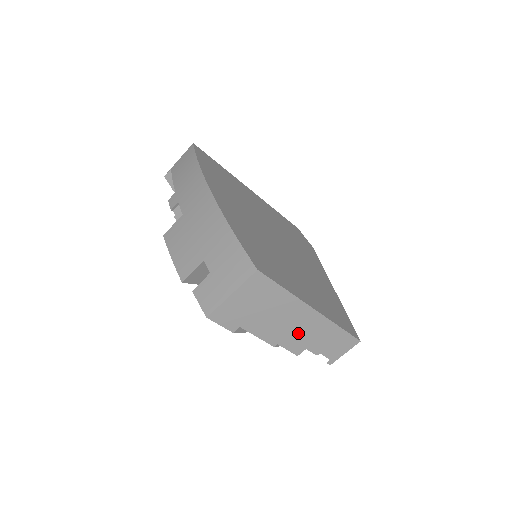
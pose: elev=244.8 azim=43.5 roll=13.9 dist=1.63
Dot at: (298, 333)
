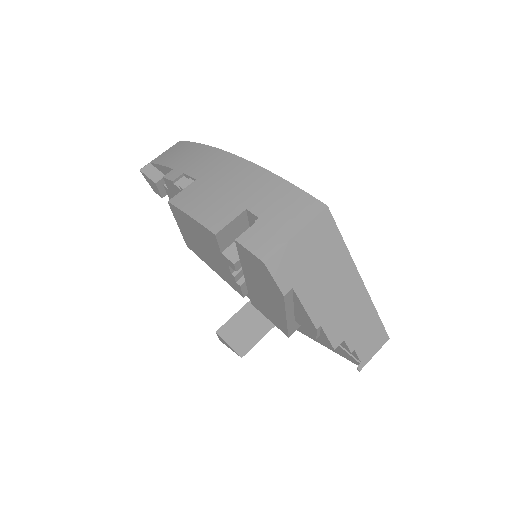
Dot at: (342, 313)
